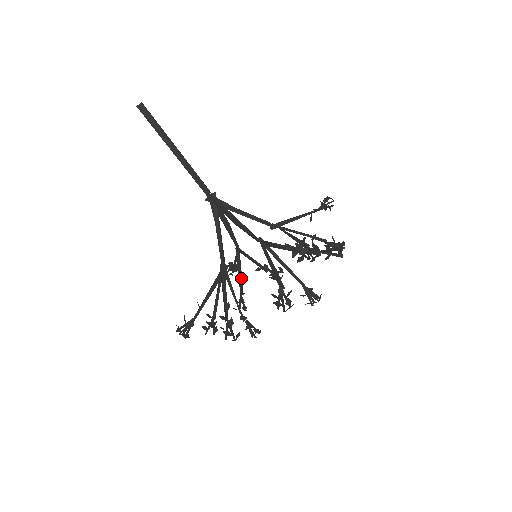
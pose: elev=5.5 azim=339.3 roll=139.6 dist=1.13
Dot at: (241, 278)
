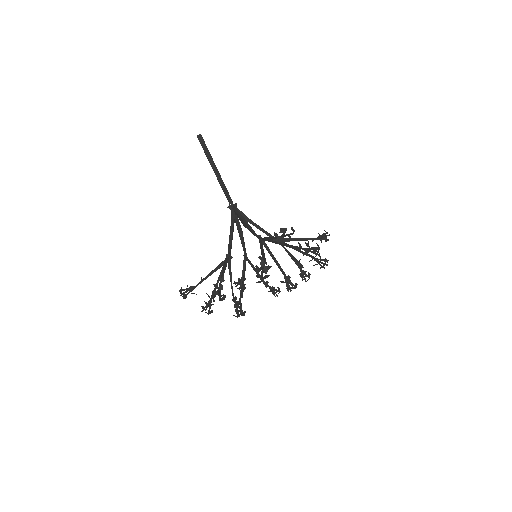
Dot at: (243, 283)
